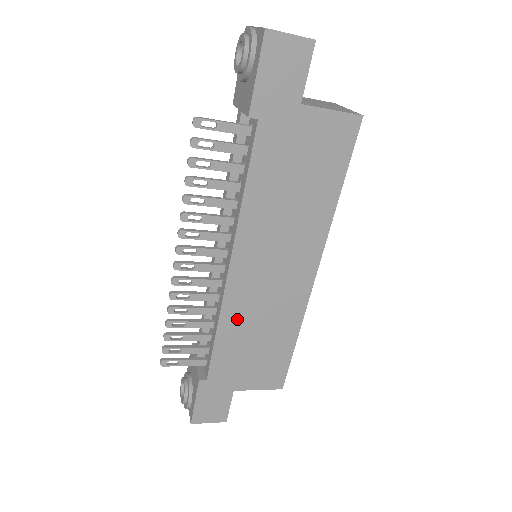
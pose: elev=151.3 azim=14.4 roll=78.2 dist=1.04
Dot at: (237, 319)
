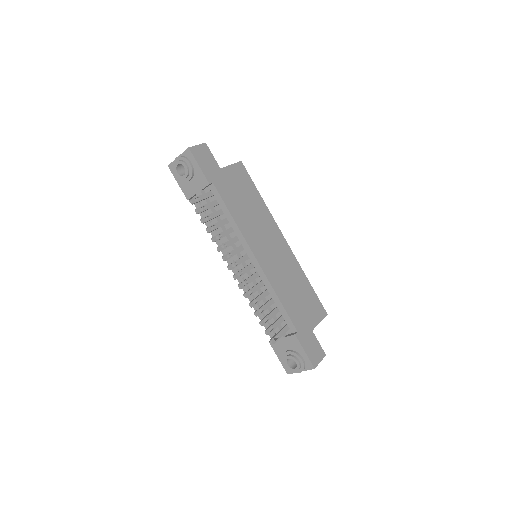
Dot at: (280, 285)
